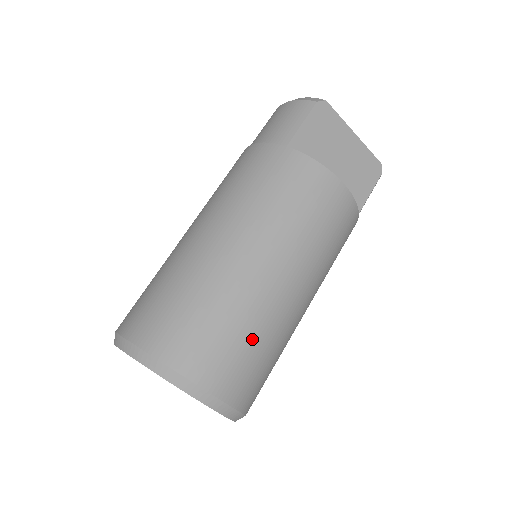
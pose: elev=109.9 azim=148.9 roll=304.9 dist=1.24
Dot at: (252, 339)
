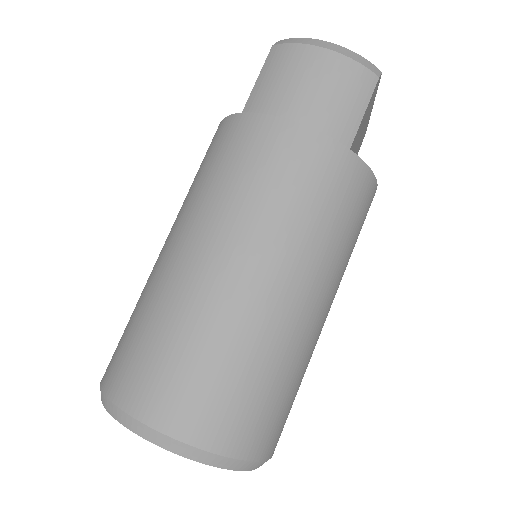
Dot at: occluded
